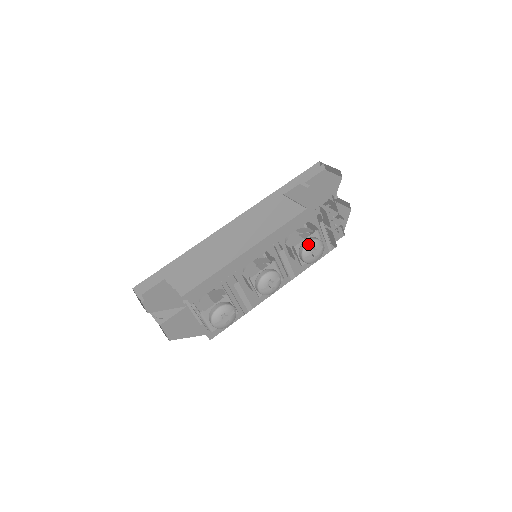
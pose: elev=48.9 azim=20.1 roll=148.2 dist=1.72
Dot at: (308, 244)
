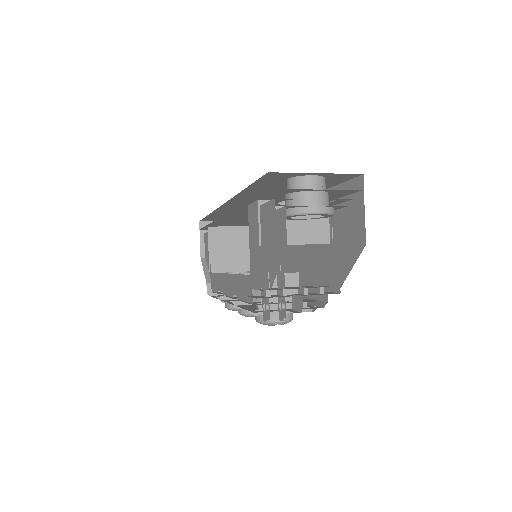
Dot at: (256, 321)
